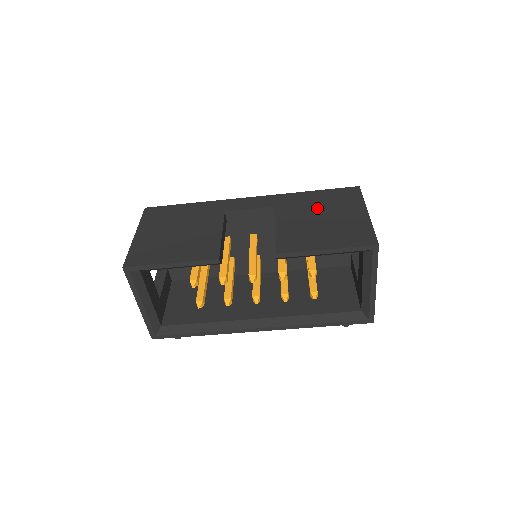
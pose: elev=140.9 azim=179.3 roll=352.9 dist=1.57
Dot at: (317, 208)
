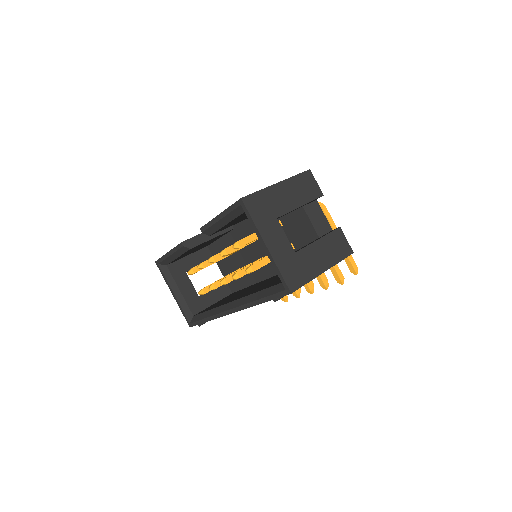
Dot at: occluded
